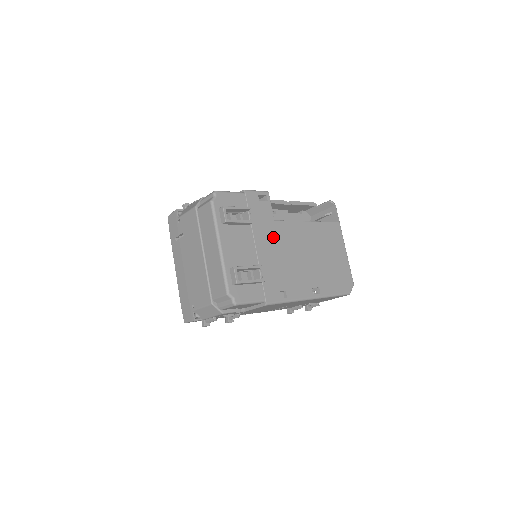
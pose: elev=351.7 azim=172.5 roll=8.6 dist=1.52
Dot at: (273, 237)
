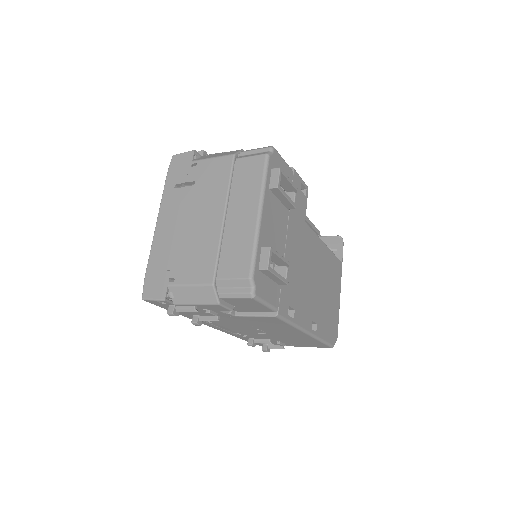
Dot at: (300, 239)
